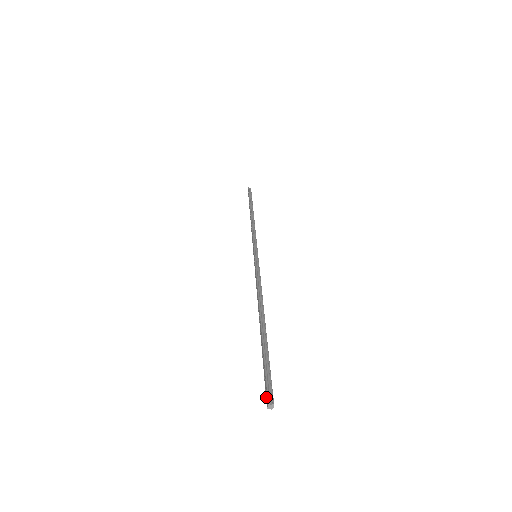
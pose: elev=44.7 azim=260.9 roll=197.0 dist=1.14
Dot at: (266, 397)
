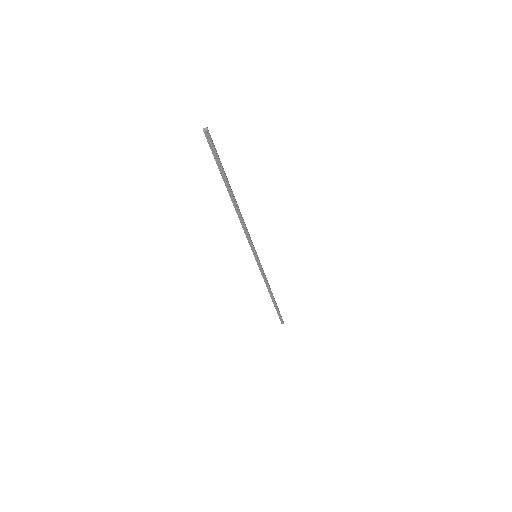
Dot at: (206, 138)
